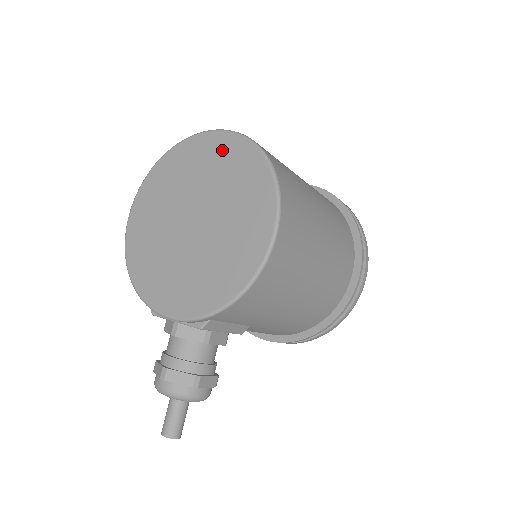
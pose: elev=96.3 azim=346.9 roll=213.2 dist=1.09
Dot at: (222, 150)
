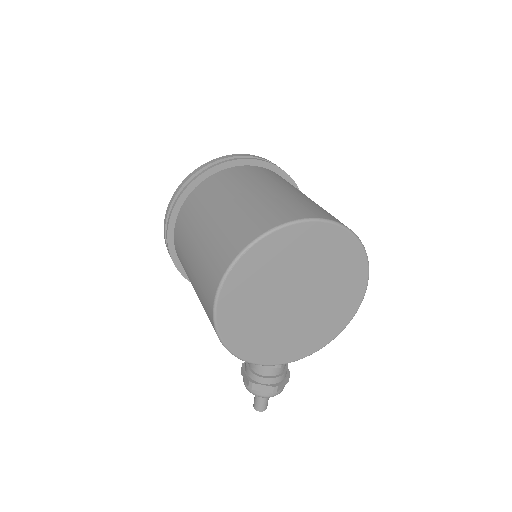
Dot at: (320, 239)
